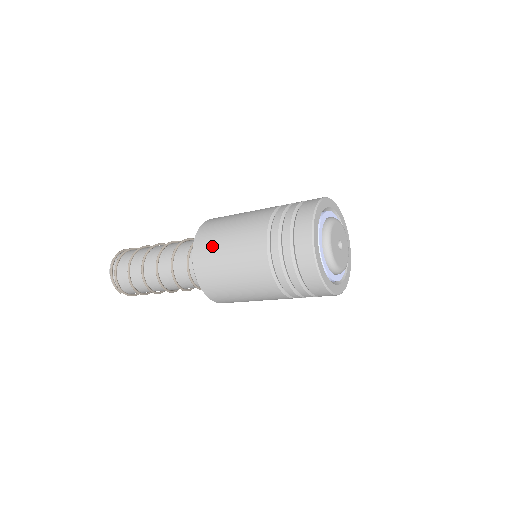
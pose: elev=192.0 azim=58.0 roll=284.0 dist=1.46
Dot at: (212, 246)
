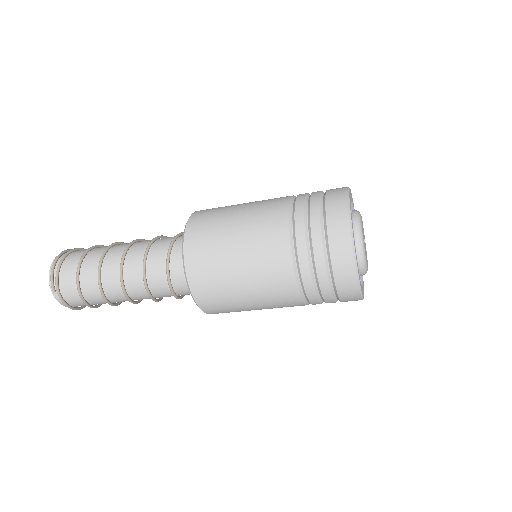
Dot at: (216, 215)
